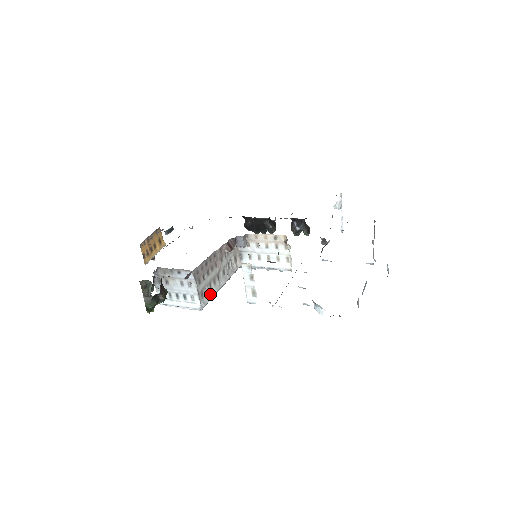
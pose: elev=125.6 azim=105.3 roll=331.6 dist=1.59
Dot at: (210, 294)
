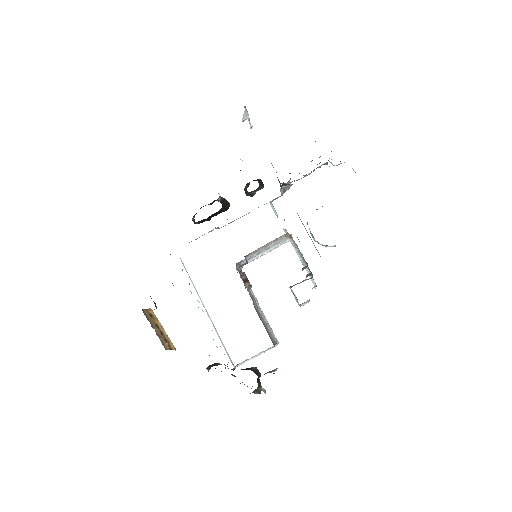
Dot at: (268, 326)
